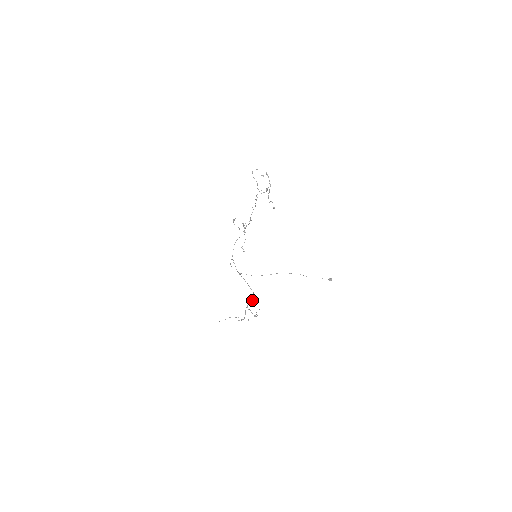
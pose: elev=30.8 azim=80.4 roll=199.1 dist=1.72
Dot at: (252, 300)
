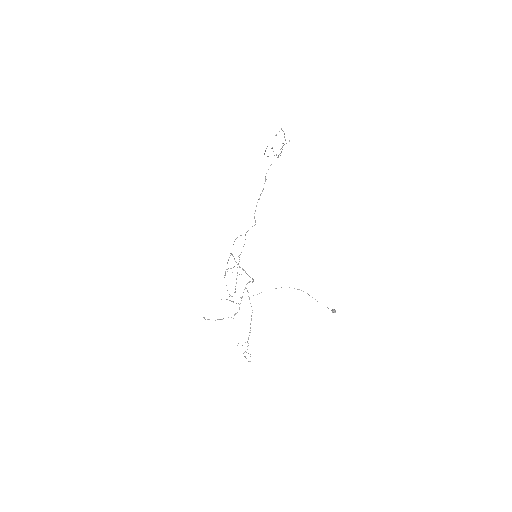
Dot at: (252, 282)
